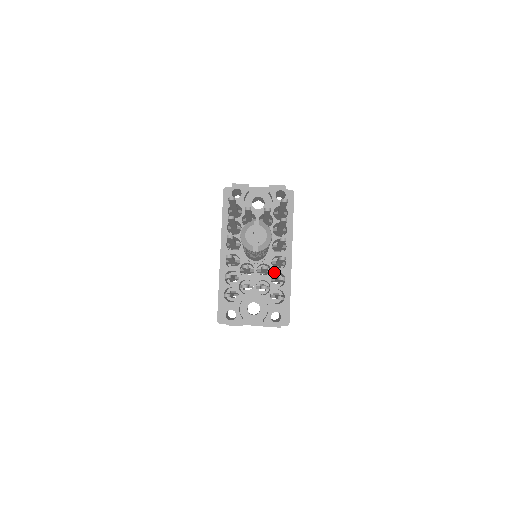
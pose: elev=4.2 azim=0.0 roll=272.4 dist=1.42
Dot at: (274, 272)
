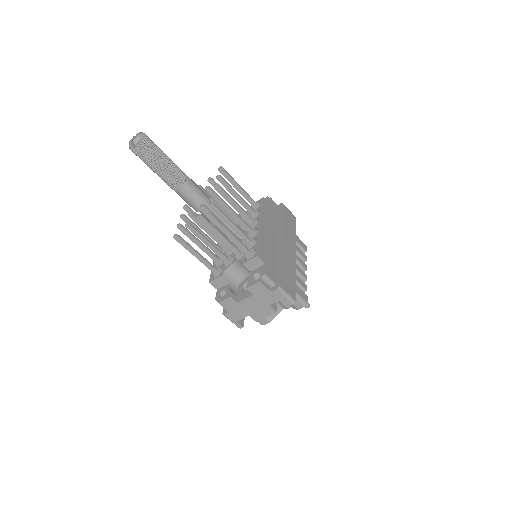
Dot at: occluded
